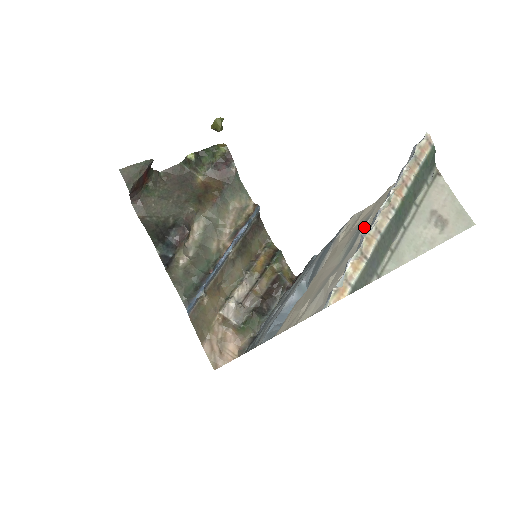
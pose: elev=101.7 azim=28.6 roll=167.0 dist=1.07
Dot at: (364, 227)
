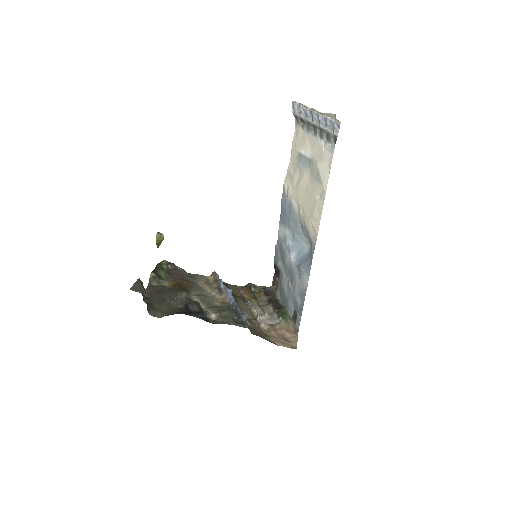
Dot at: (303, 153)
